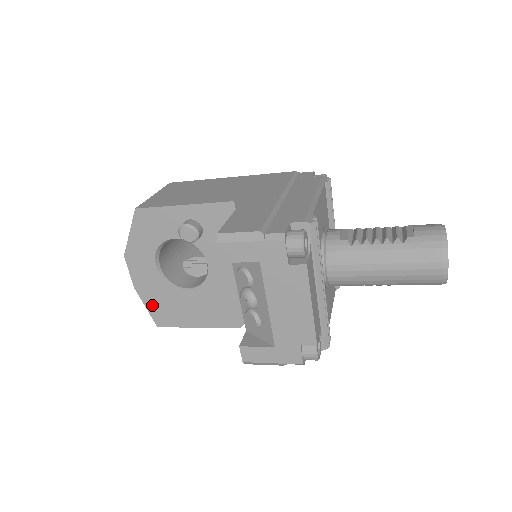
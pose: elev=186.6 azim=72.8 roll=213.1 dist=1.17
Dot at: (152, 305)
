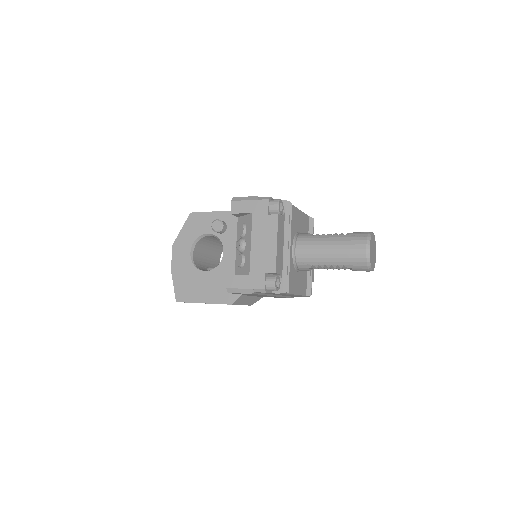
Dot at: (178, 283)
